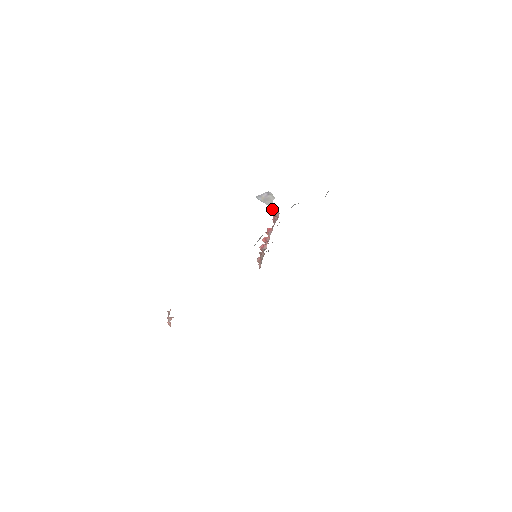
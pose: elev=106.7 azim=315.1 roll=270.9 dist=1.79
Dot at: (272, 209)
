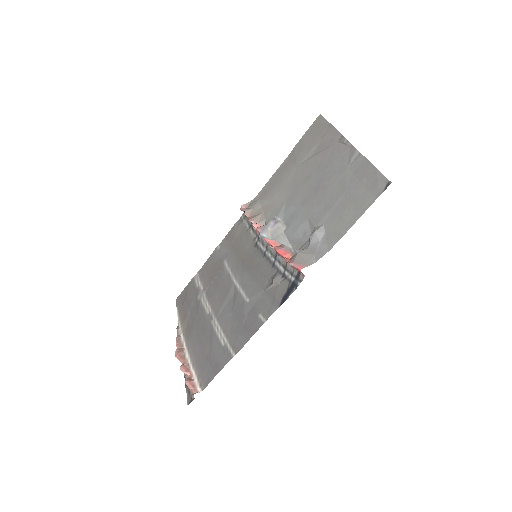
Dot at: (285, 245)
